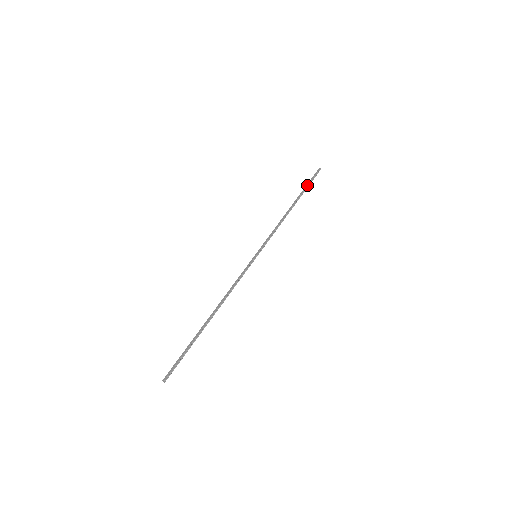
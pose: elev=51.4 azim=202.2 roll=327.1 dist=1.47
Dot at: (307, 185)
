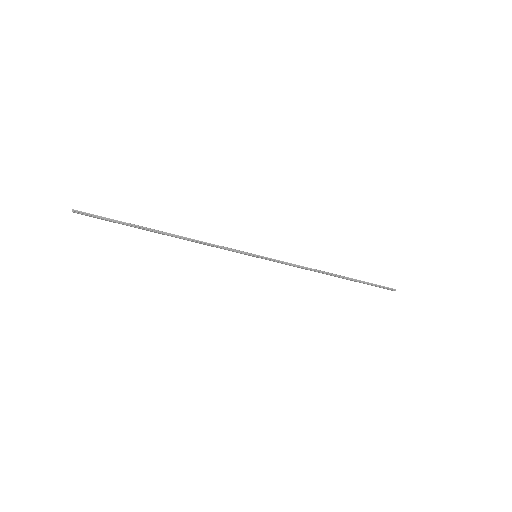
Dot at: occluded
